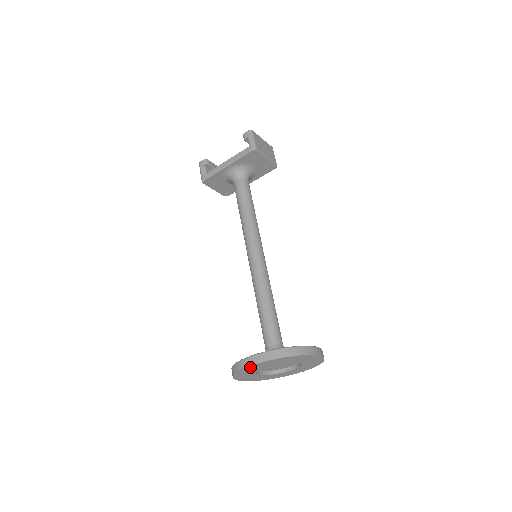
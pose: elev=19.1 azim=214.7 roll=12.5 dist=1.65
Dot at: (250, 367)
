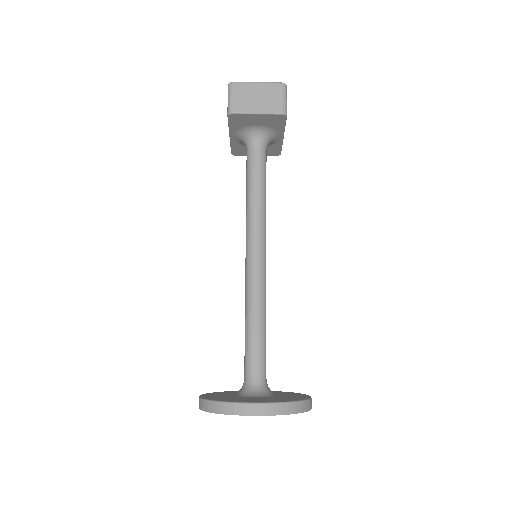
Dot at: occluded
